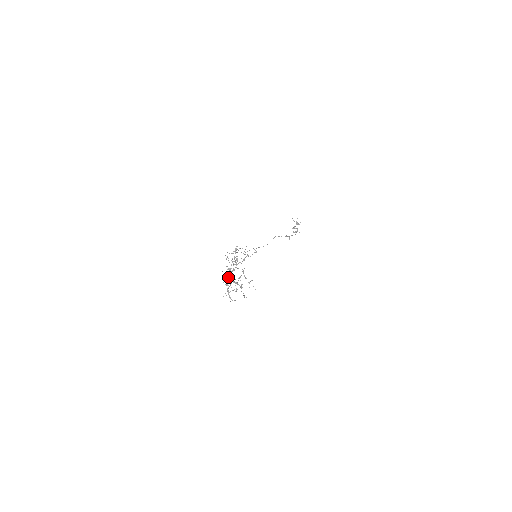
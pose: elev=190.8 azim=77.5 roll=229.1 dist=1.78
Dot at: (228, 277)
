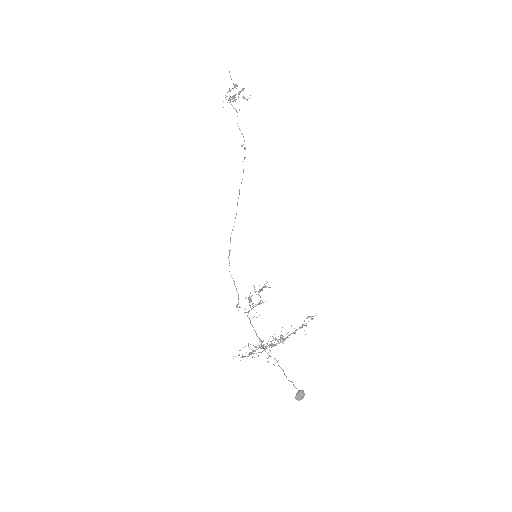
Dot at: (302, 398)
